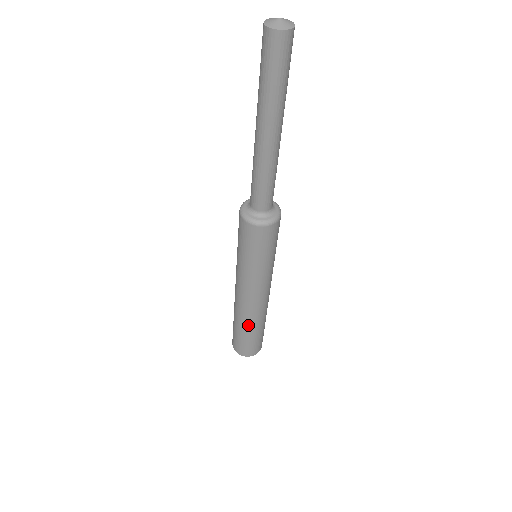
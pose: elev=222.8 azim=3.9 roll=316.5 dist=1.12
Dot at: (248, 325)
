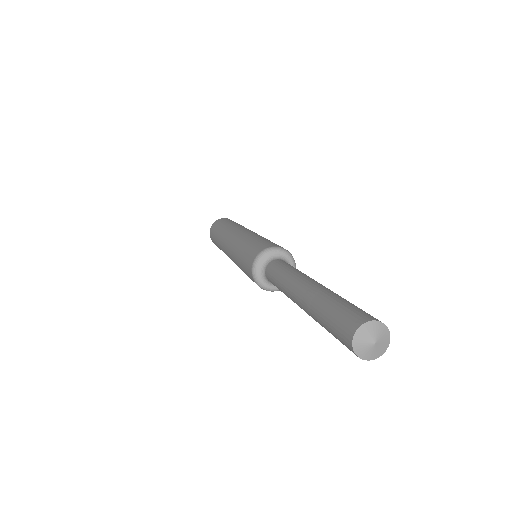
Dot at: occluded
